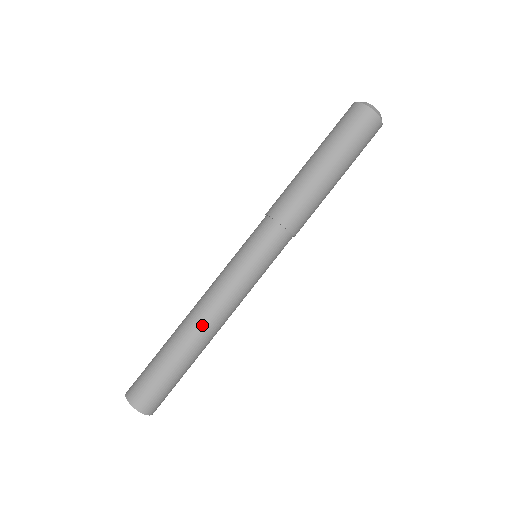
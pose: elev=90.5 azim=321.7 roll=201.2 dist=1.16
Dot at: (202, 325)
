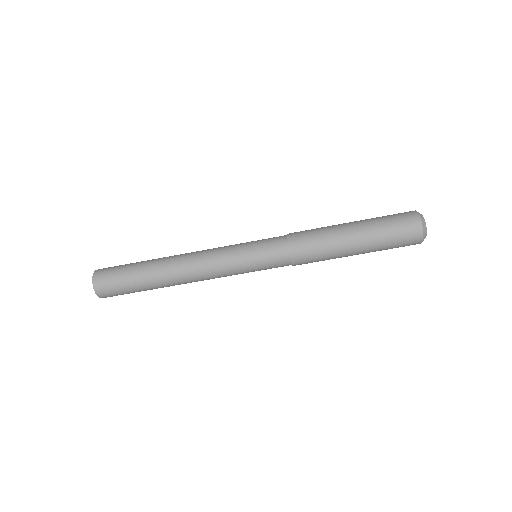
Dot at: (184, 281)
